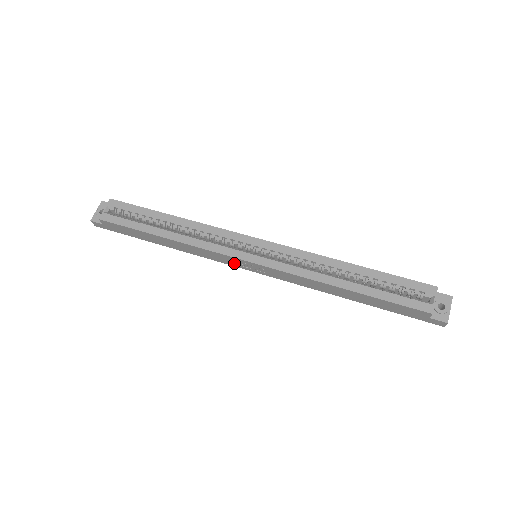
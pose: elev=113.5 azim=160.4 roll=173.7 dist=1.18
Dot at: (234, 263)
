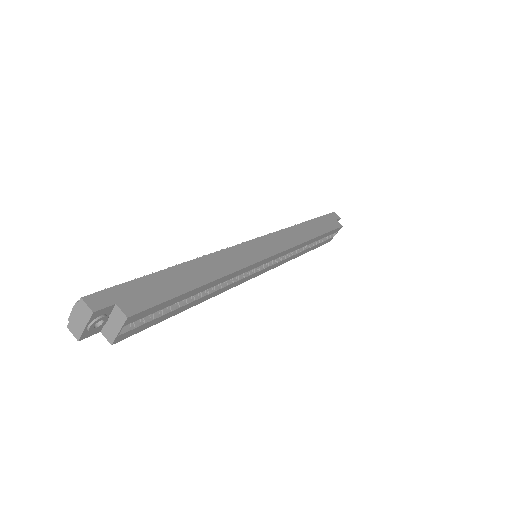
Dot at: occluded
